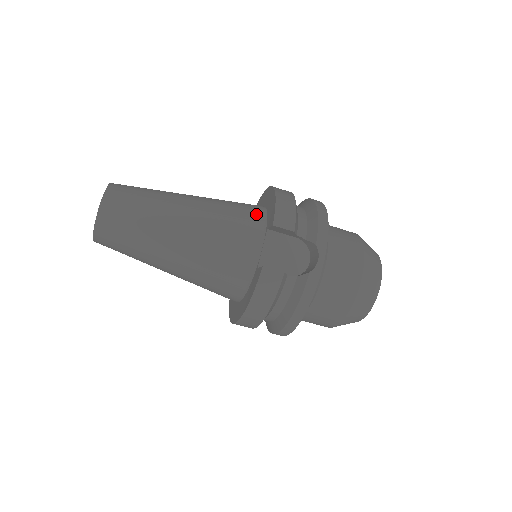
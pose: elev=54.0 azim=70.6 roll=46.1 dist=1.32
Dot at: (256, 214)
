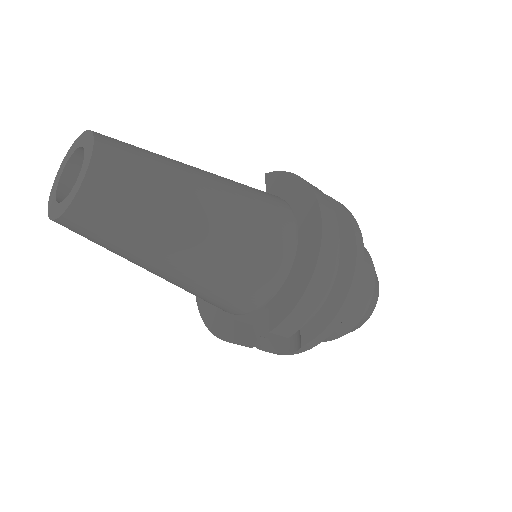
Dot at: (271, 280)
